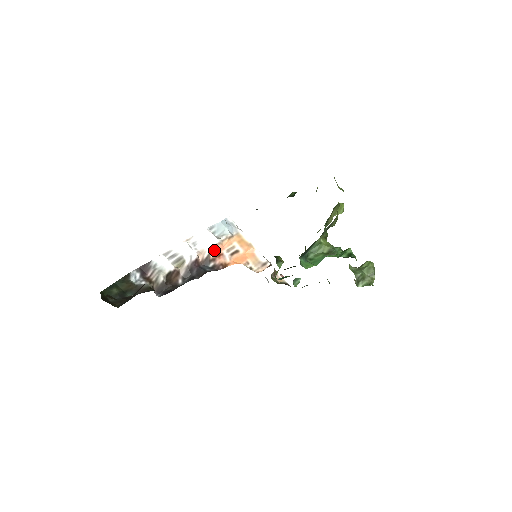
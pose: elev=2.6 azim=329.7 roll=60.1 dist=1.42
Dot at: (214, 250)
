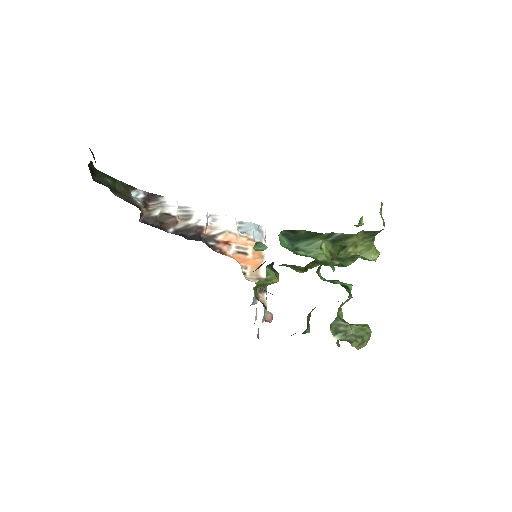
Dot at: (226, 235)
